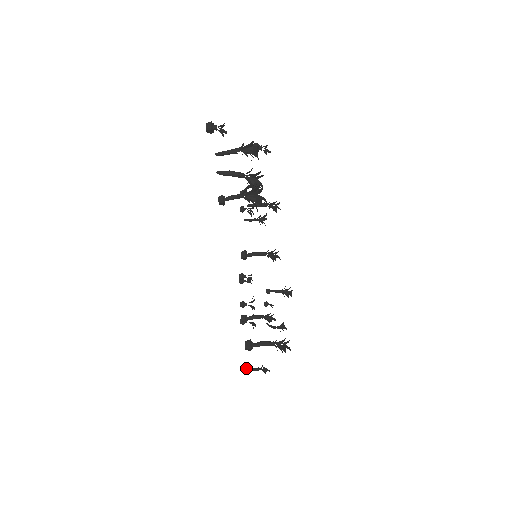
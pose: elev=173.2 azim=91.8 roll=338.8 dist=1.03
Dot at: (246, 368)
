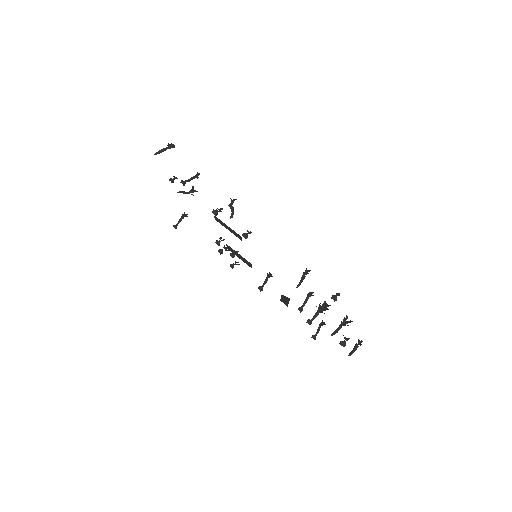
Dot at: (175, 227)
